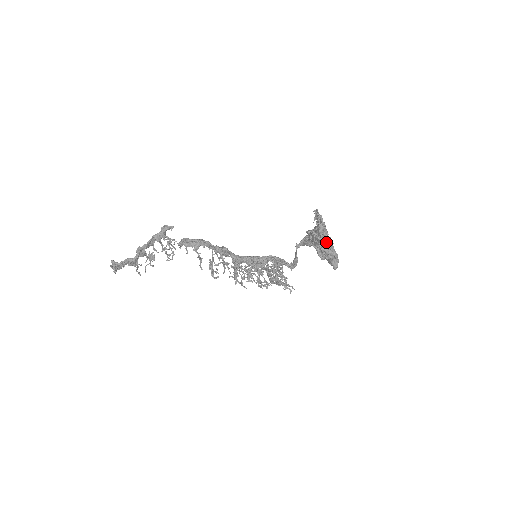
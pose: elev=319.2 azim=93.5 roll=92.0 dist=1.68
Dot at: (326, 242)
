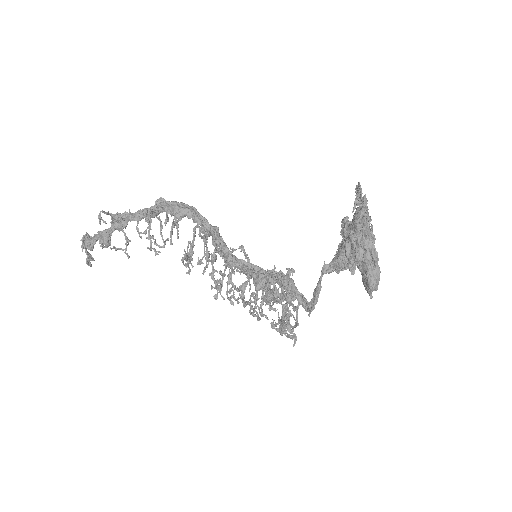
Dot at: (361, 224)
